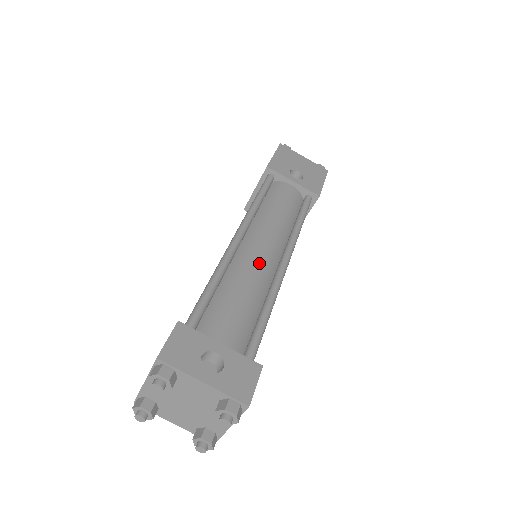
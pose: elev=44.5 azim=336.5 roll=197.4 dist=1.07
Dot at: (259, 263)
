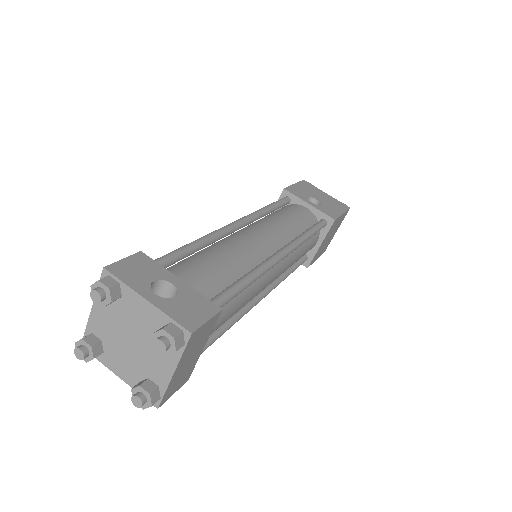
Dot at: (251, 245)
